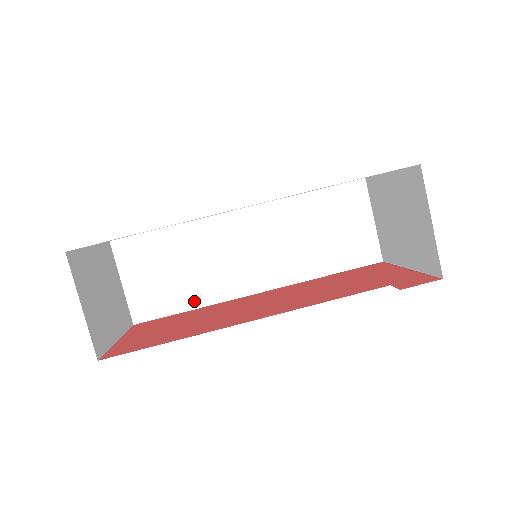
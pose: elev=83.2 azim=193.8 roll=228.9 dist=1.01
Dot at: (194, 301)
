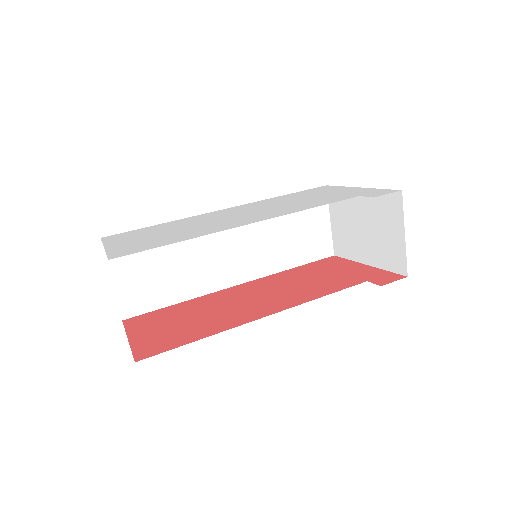
Dot at: (181, 295)
